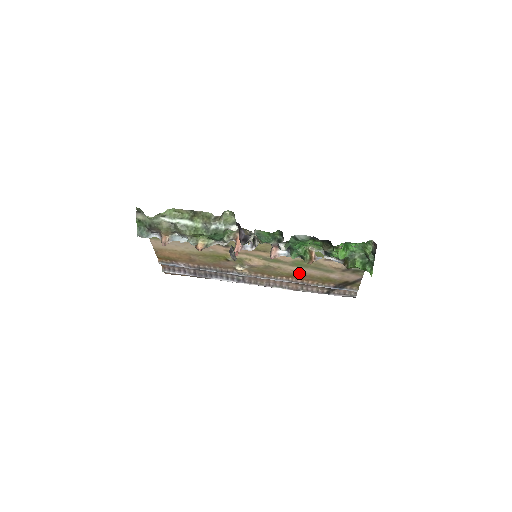
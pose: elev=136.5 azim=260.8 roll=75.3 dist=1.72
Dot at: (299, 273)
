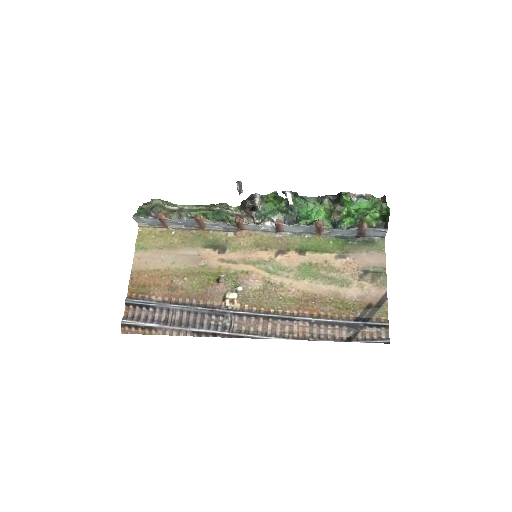
Dot at: (307, 296)
